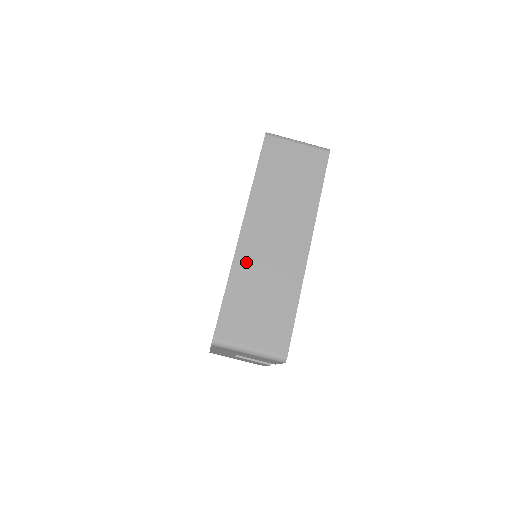
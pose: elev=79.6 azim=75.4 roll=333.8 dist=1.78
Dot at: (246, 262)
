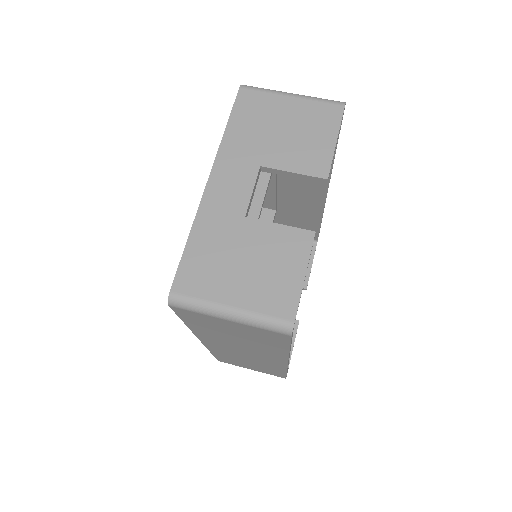
Dot at: occluded
